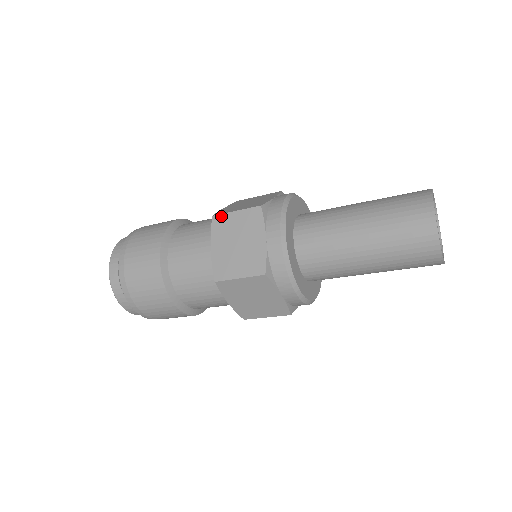
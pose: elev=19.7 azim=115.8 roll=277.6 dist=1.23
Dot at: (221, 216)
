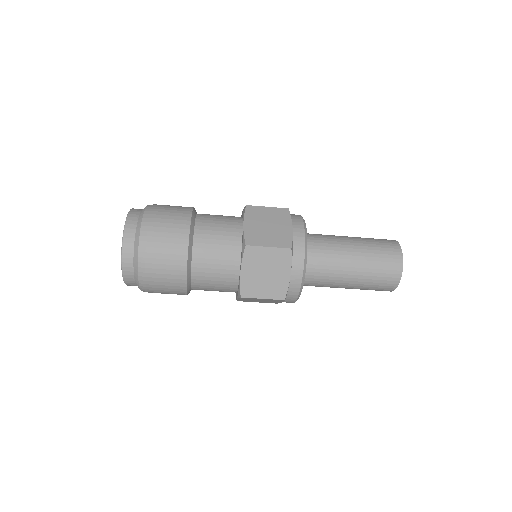
Dot at: (254, 207)
